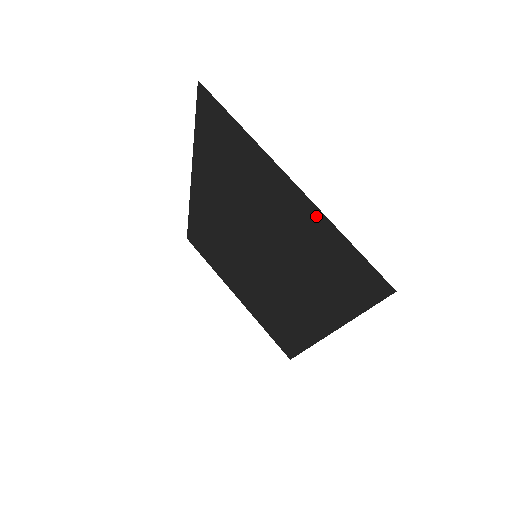
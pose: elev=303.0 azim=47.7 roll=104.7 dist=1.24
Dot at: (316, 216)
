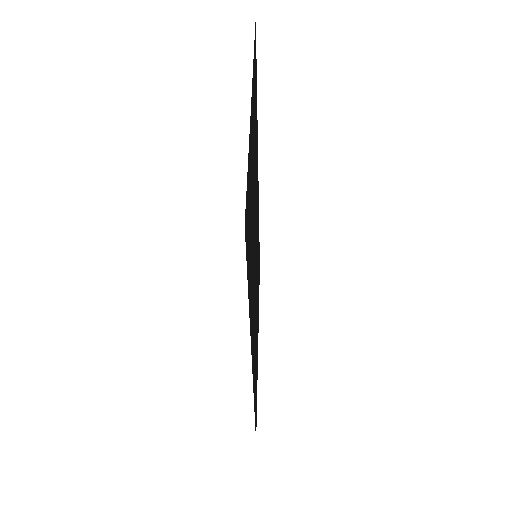
Dot at: (250, 138)
